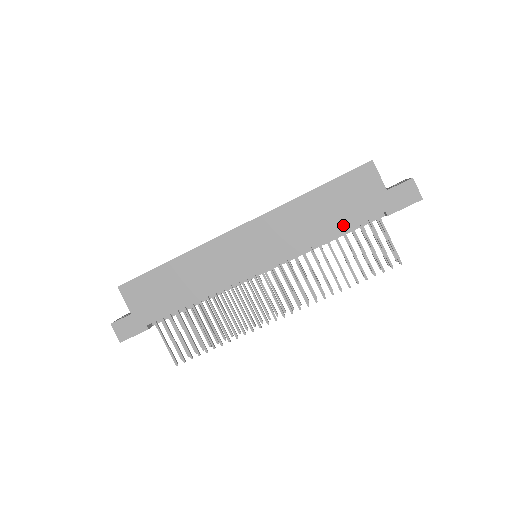
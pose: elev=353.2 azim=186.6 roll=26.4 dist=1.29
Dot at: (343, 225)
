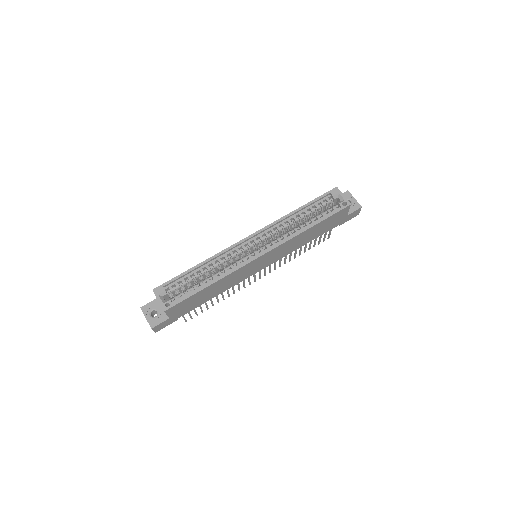
Dot at: (317, 236)
